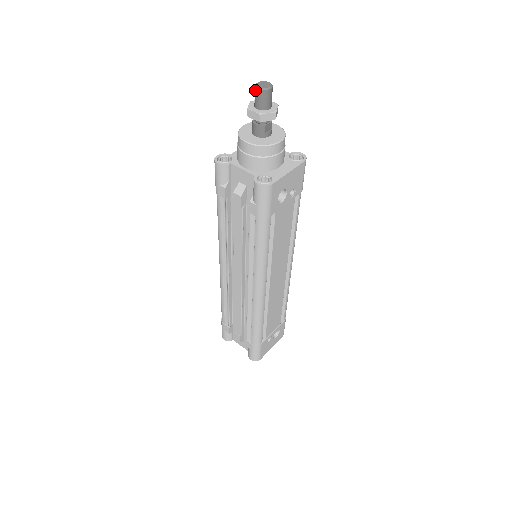
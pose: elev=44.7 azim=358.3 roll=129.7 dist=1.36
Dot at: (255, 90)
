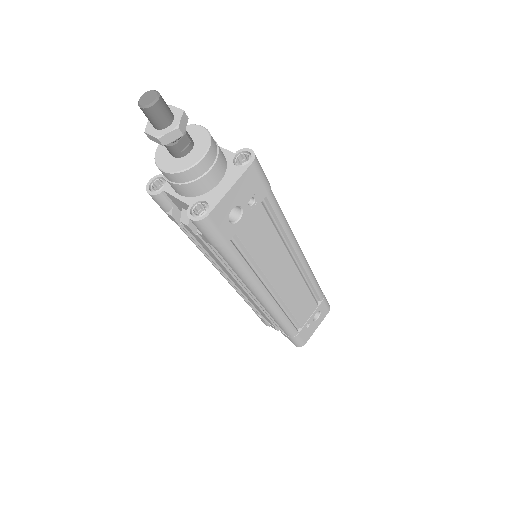
Dot at: (140, 108)
